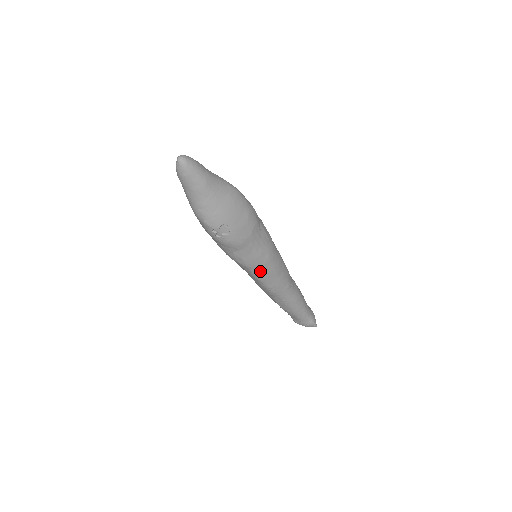
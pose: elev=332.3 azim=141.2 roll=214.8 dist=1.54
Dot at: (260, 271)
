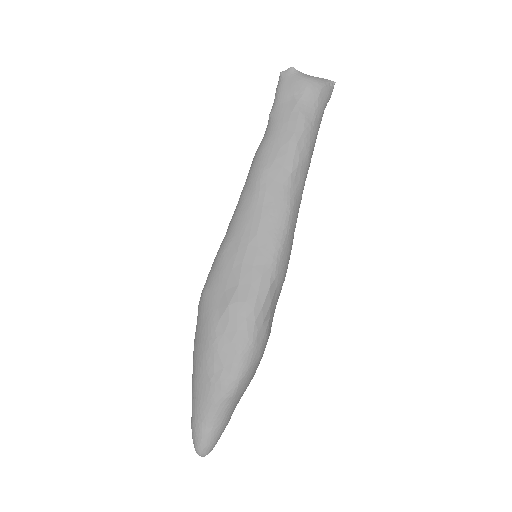
Dot at: occluded
